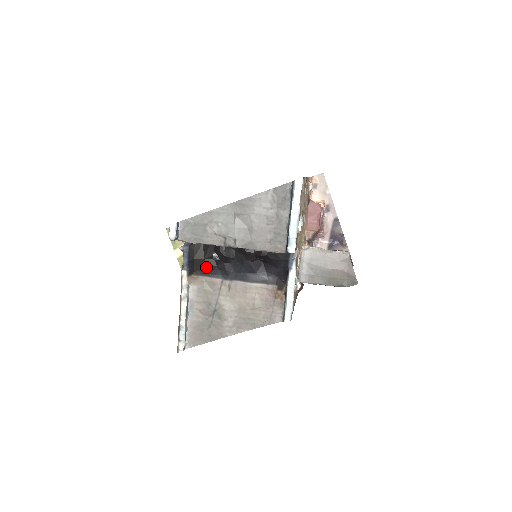
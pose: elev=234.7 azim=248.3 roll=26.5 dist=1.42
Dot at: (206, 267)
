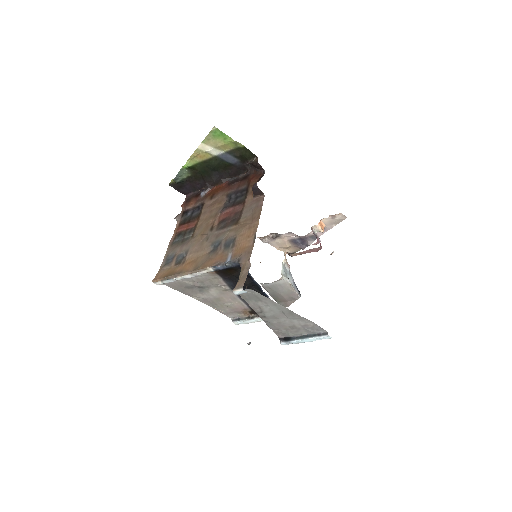
Dot at: (227, 276)
